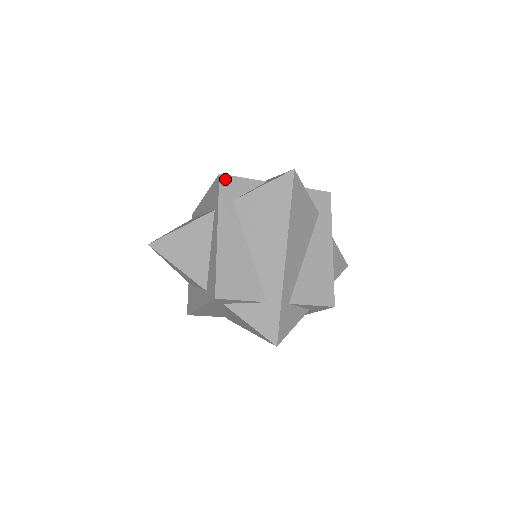
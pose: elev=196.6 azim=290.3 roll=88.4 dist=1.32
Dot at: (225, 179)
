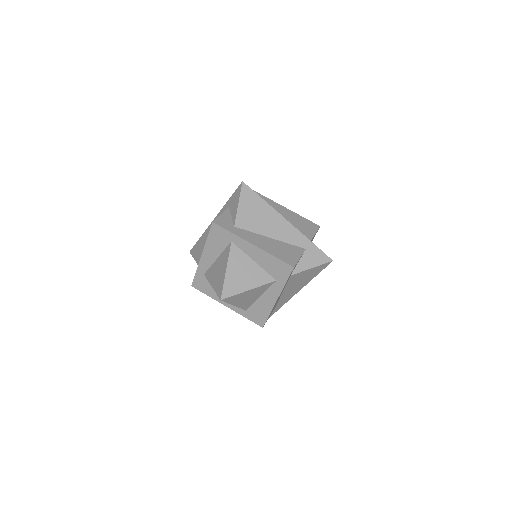
Dot at: occluded
